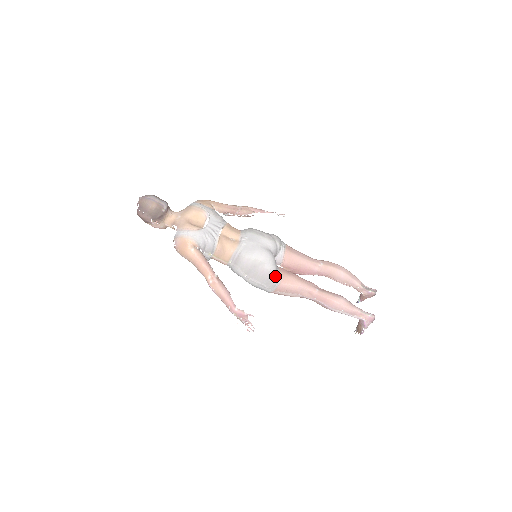
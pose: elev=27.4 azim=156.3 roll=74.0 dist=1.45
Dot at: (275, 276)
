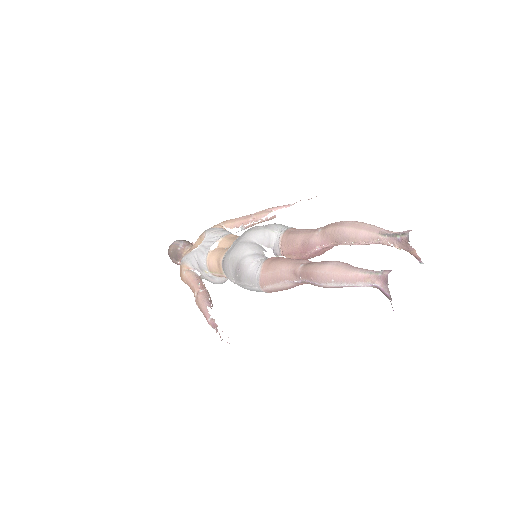
Dot at: (253, 268)
